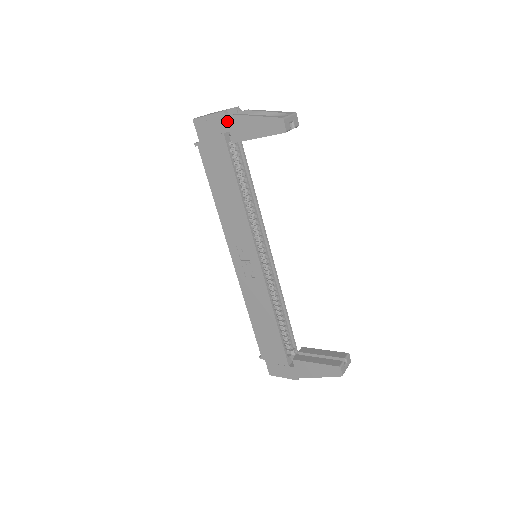
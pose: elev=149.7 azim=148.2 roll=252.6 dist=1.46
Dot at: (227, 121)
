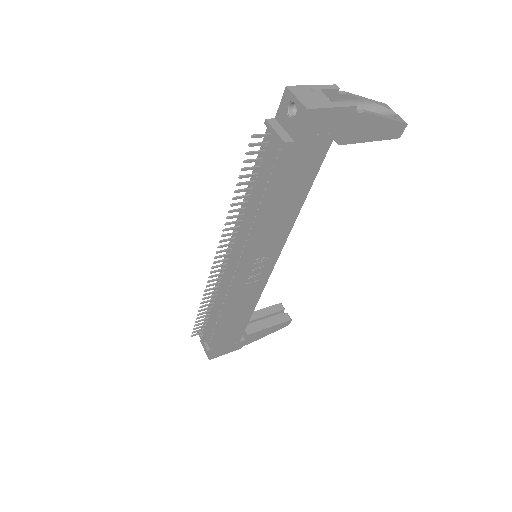
Dot at: (352, 119)
